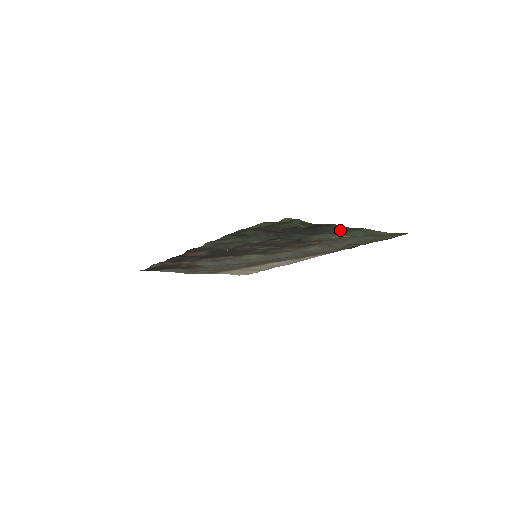
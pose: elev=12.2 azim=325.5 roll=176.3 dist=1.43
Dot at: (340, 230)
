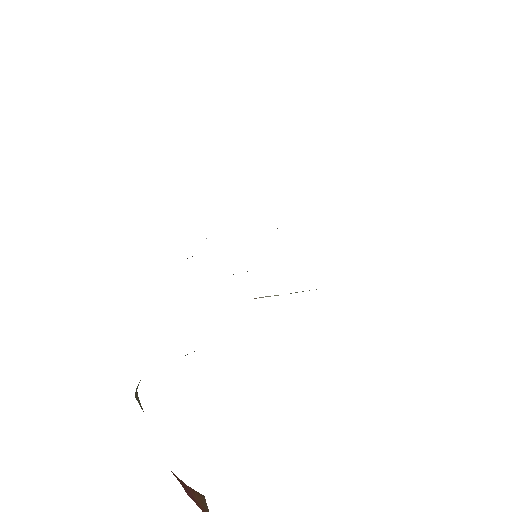
Dot at: occluded
